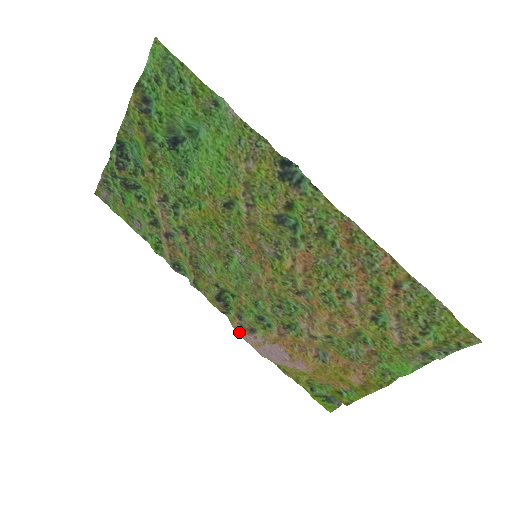
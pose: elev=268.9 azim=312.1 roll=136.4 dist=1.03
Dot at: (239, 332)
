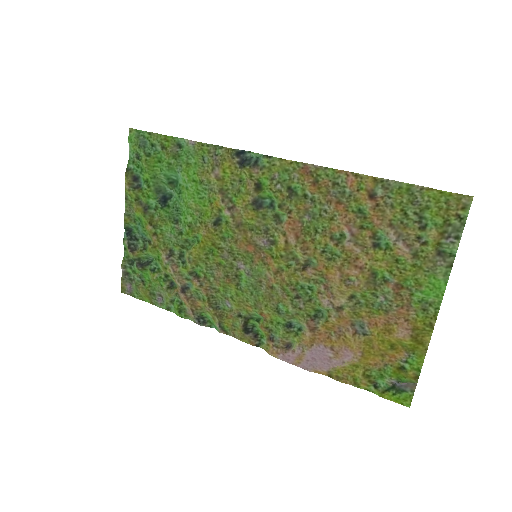
Dot at: (277, 356)
